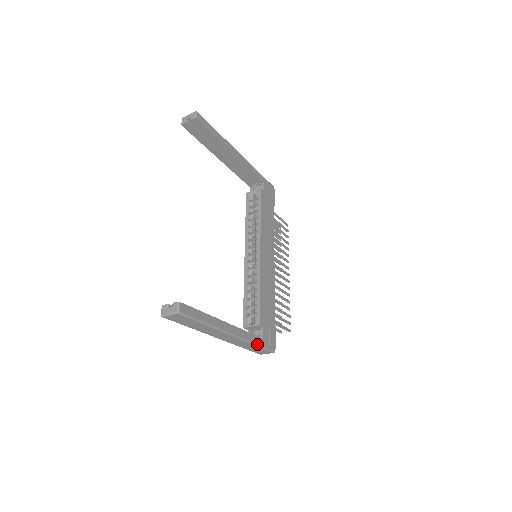
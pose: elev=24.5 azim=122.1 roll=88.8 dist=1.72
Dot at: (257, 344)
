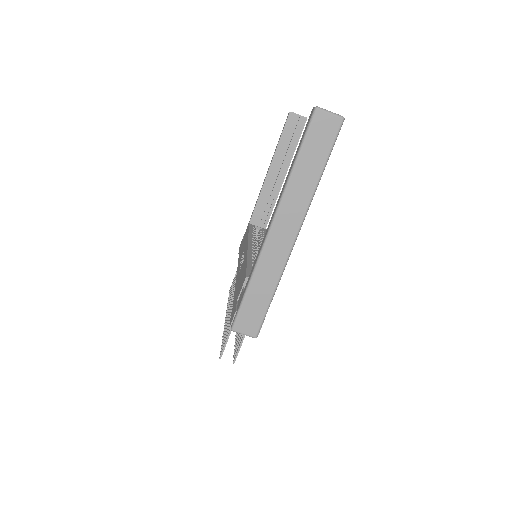
Dot at: occluded
